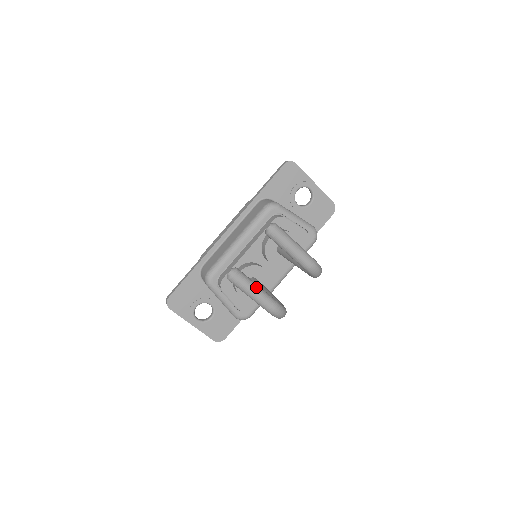
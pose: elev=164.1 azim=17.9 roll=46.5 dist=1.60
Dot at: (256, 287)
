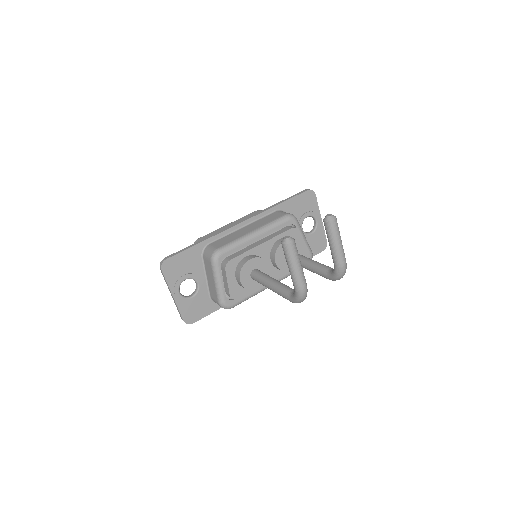
Dot at: (300, 262)
